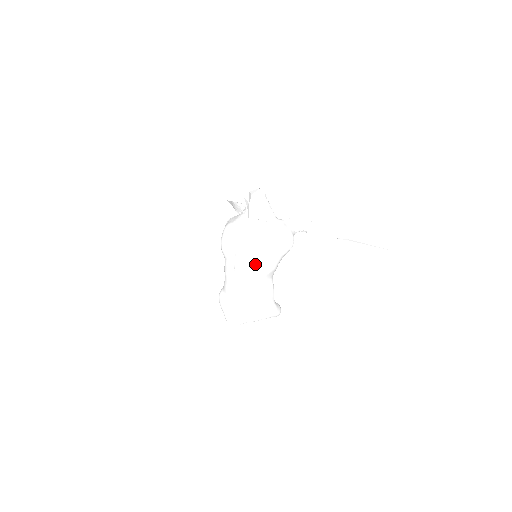
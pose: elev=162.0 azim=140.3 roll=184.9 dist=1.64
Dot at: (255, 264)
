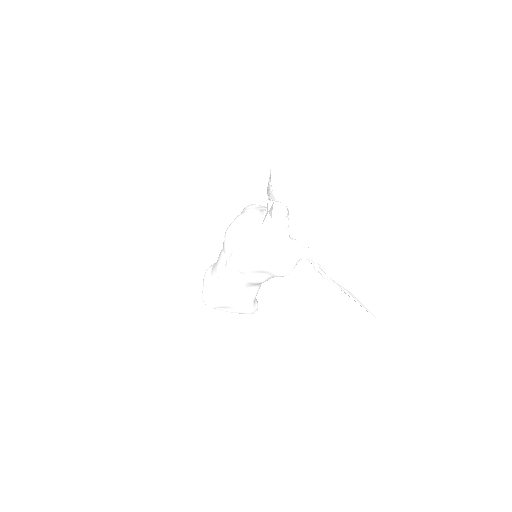
Dot at: (244, 273)
